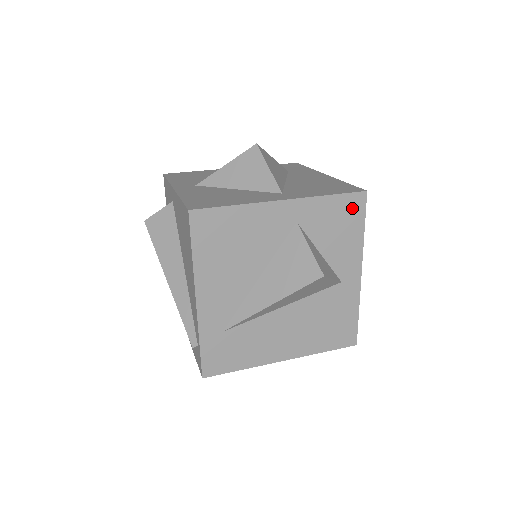
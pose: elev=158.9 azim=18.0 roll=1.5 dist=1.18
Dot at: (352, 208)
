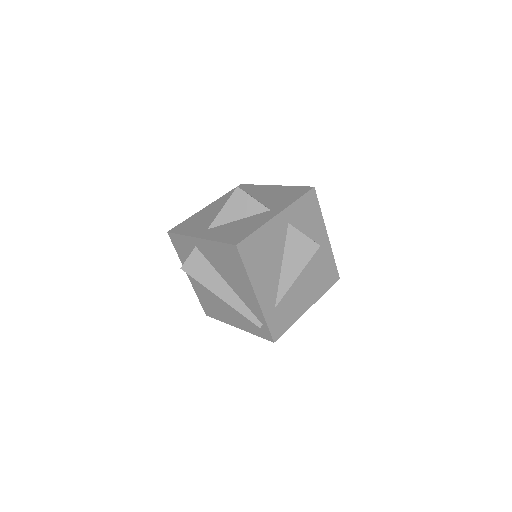
Dot at: (311, 200)
